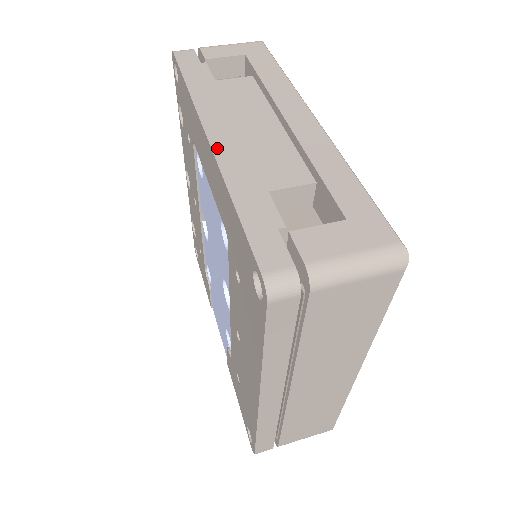
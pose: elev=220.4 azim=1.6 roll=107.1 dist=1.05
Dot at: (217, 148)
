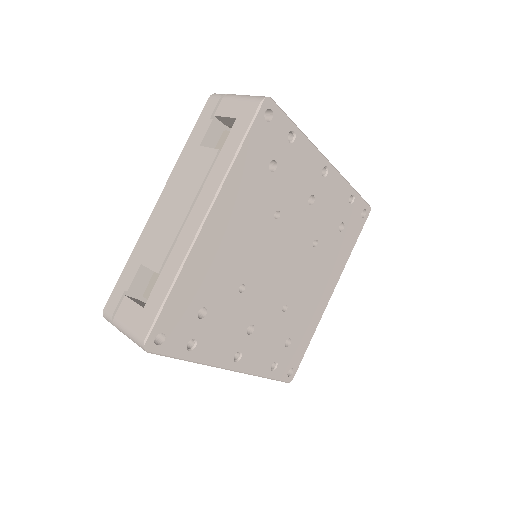
Dot at: (152, 216)
